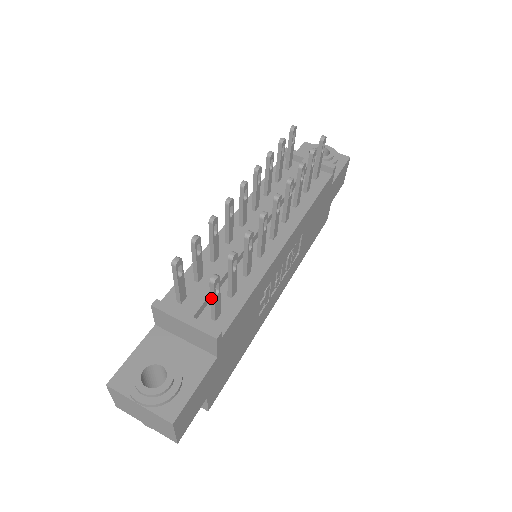
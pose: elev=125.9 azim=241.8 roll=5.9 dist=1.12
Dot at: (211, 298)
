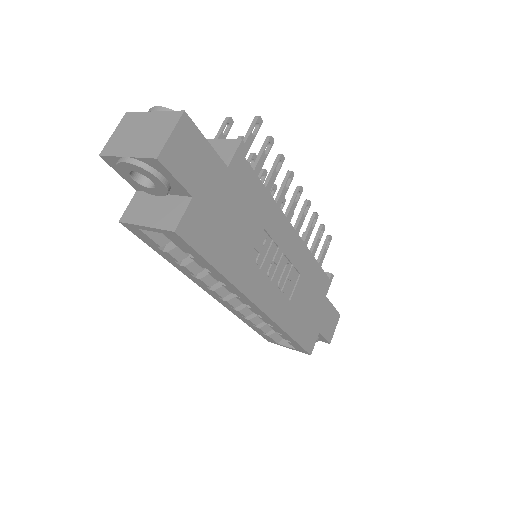
Dot at: (247, 134)
